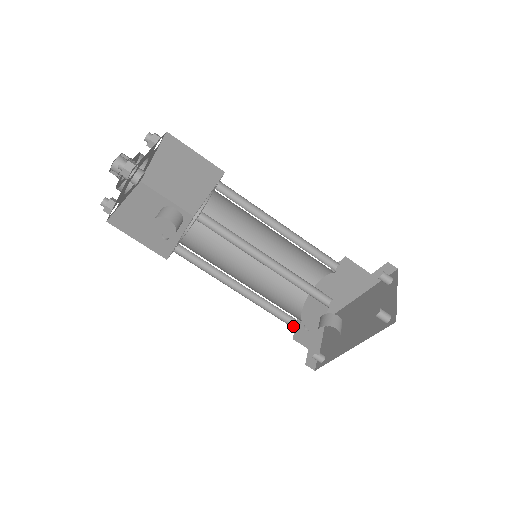
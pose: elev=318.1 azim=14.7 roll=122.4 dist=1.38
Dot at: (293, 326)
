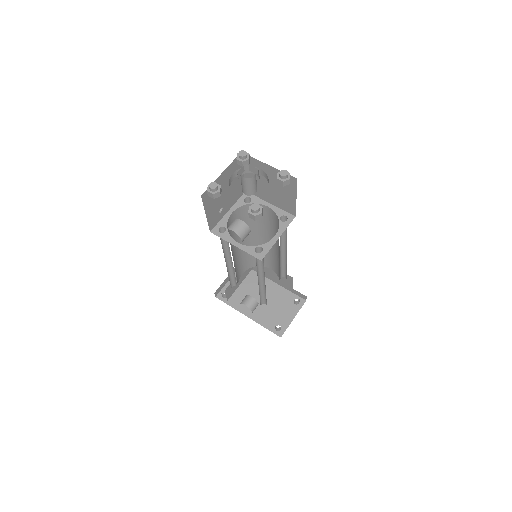
Dot at: (232, 285)
